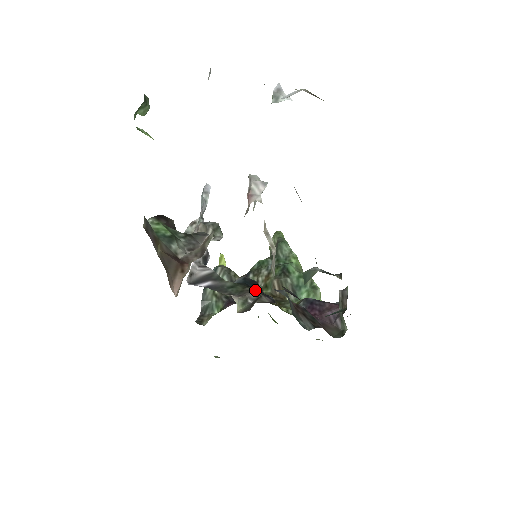
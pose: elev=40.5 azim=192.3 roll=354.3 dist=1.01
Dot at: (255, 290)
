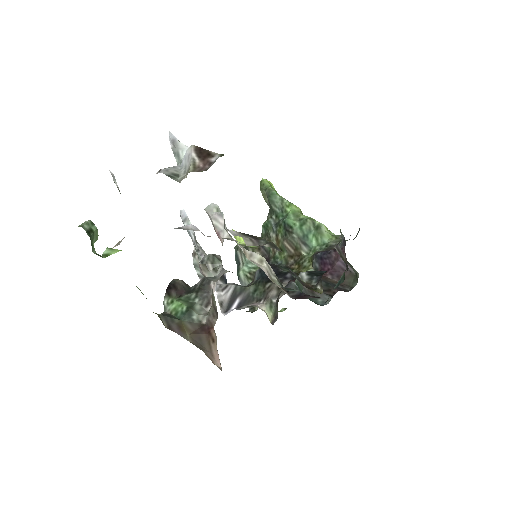
Dot at: (273, 283)
